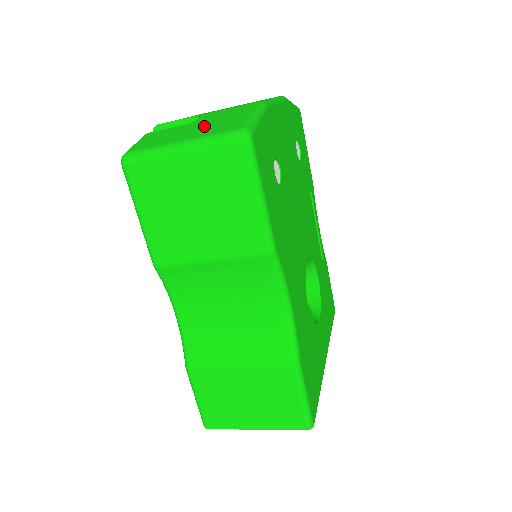
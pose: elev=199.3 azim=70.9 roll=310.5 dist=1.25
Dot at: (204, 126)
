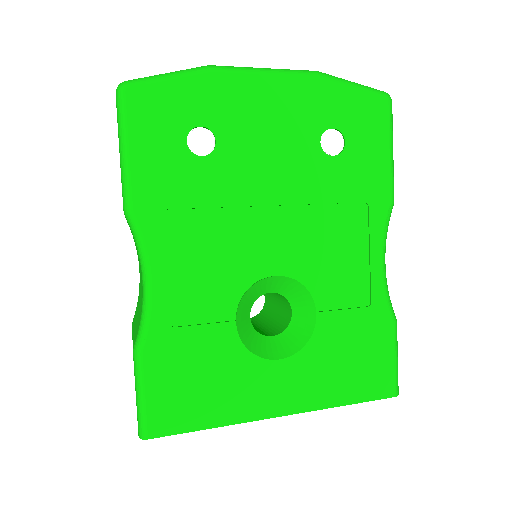
Dot at: occluded
